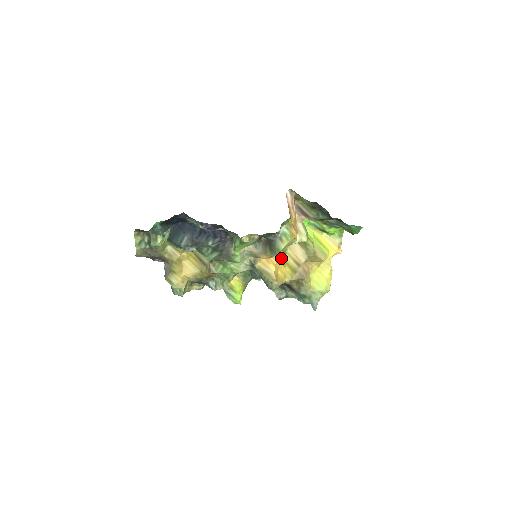
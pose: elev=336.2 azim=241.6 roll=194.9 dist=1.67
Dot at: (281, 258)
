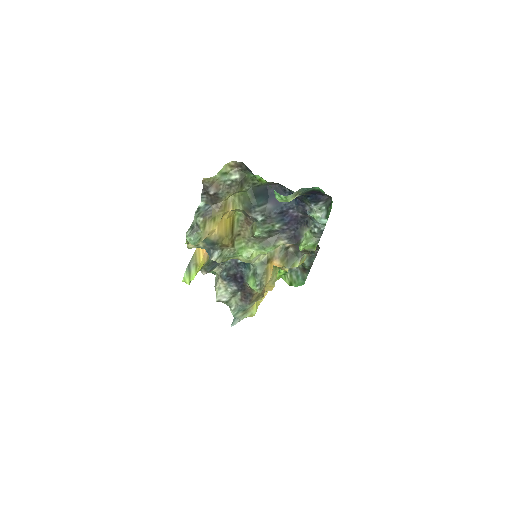
Dot at: occluded
